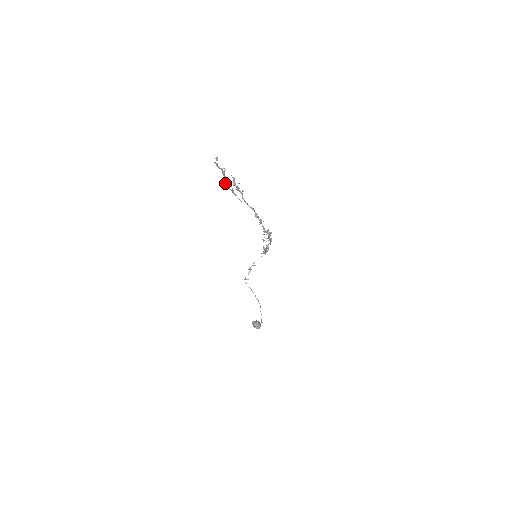
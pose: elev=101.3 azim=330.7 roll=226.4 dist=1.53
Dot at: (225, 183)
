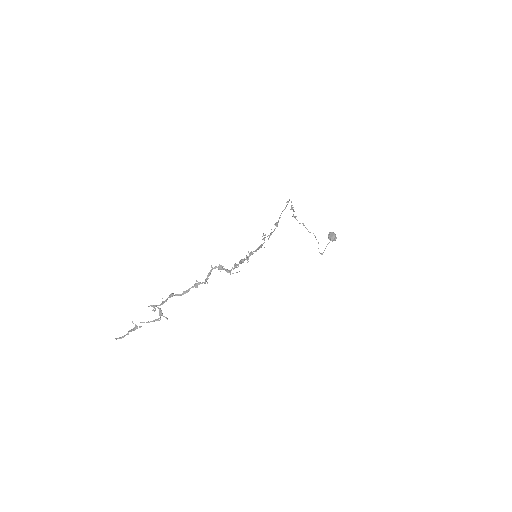
Dot at: (144, 322)
